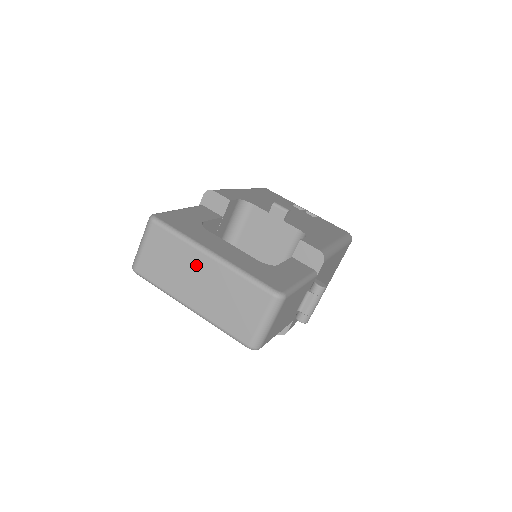
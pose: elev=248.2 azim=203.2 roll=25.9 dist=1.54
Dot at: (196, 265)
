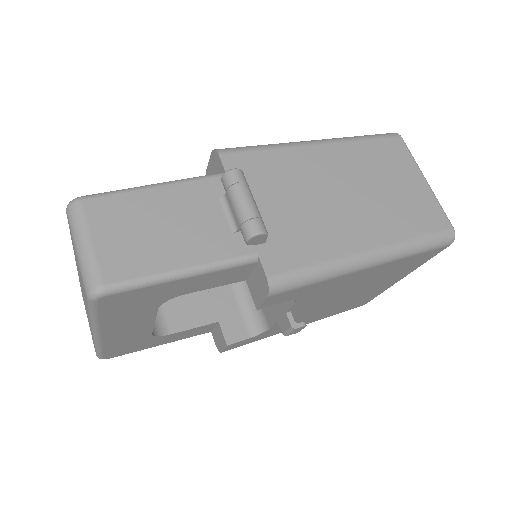
Dot at: (80, 283)
